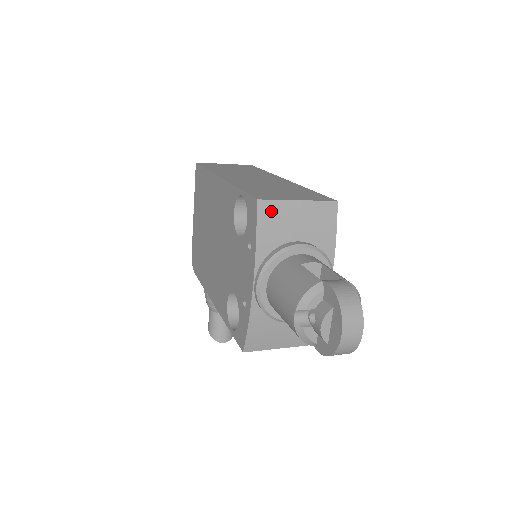
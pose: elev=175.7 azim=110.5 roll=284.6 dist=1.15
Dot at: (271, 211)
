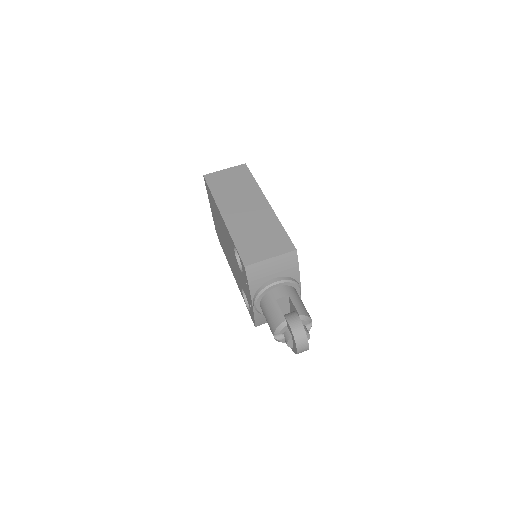
Dot at: (254, 269)
